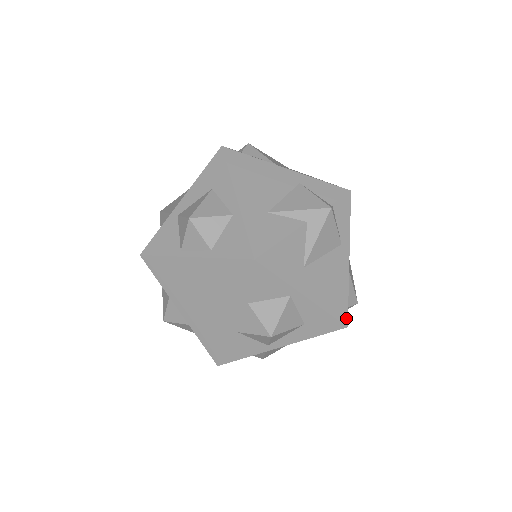
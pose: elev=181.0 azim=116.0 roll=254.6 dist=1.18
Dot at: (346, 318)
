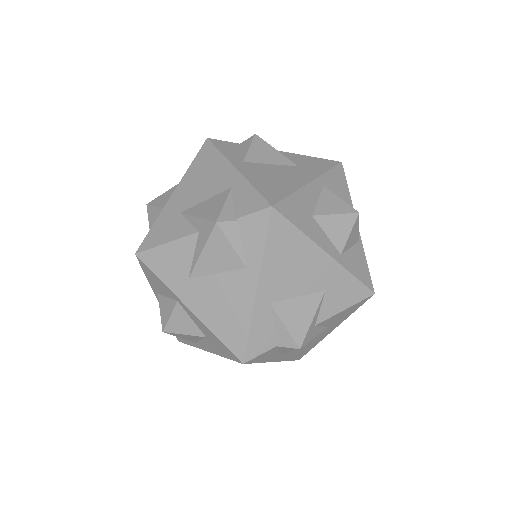
Dot at: (242, 353)
